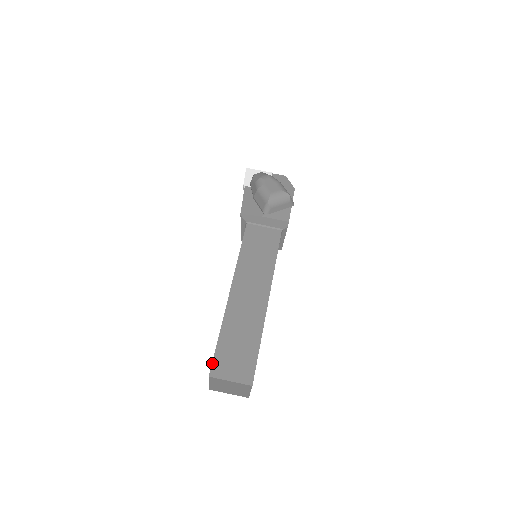
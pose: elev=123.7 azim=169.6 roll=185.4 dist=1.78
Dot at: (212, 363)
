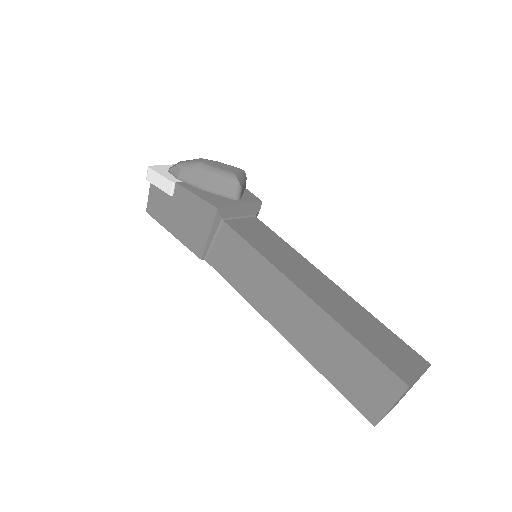
Dot at: (393, 371)
